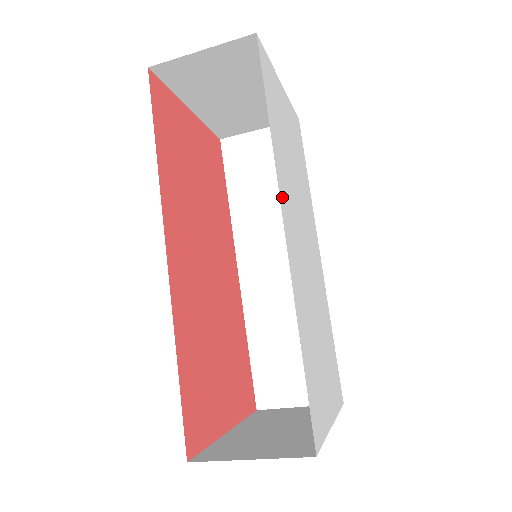
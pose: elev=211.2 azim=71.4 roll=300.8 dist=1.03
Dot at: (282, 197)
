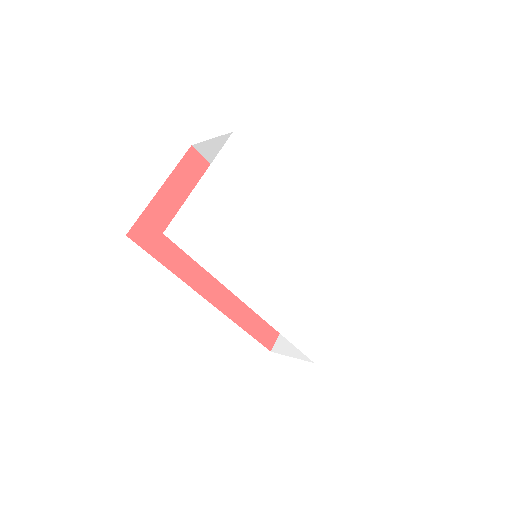
Dot at: (240, 290)
